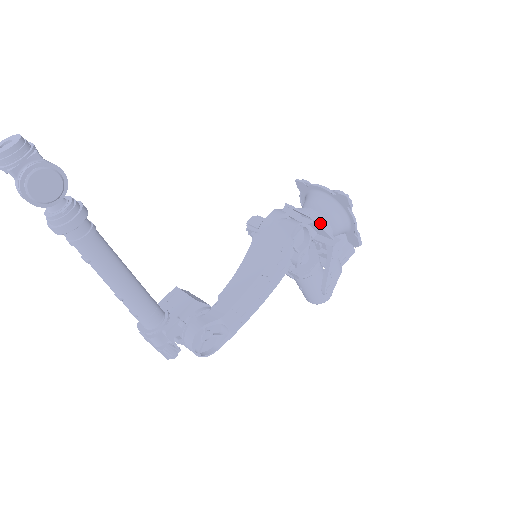
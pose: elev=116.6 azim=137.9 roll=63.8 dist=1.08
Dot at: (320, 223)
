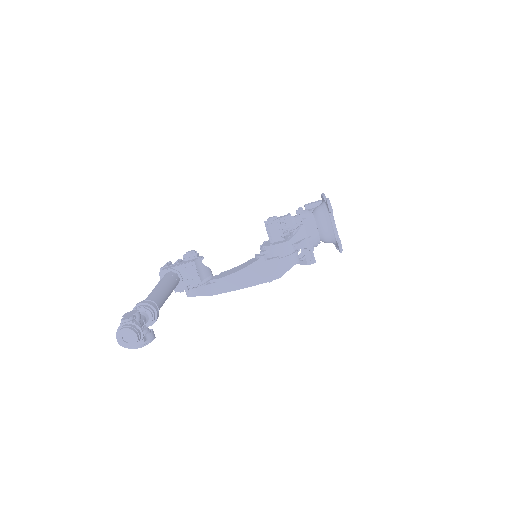
Dot at: (313, 248)
